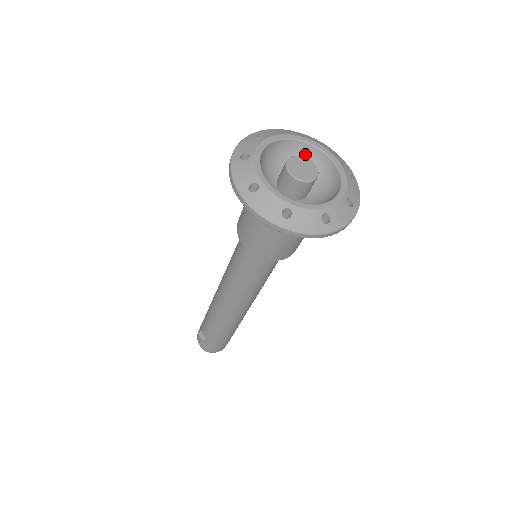
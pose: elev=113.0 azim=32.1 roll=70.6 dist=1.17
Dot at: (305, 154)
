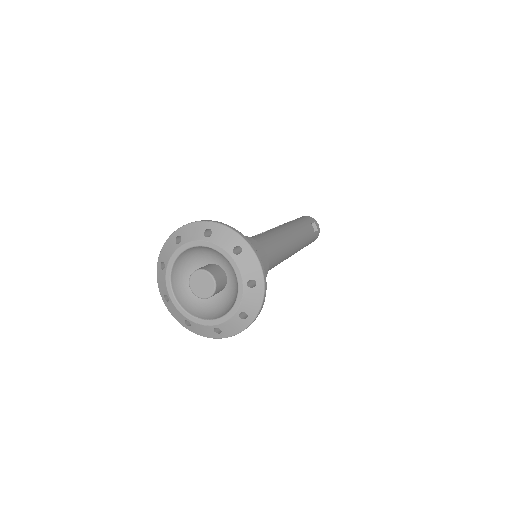
Dot at: (219, 253)
